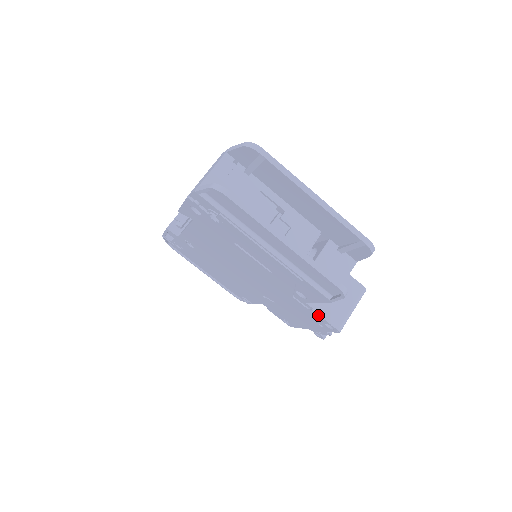
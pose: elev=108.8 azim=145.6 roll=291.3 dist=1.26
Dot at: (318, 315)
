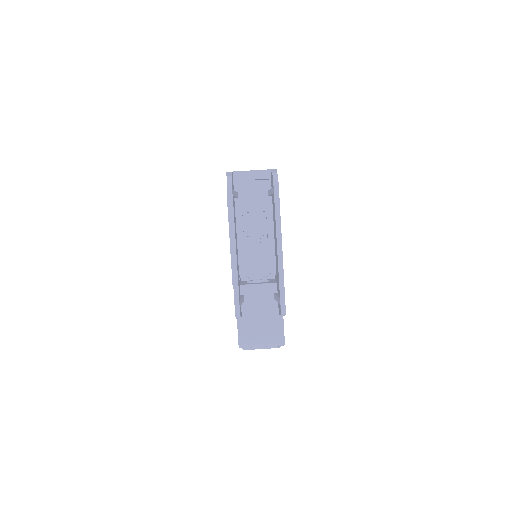
Dot at: (237, 323)
